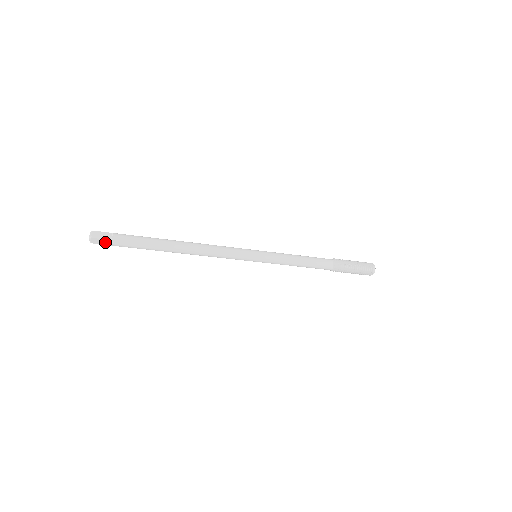
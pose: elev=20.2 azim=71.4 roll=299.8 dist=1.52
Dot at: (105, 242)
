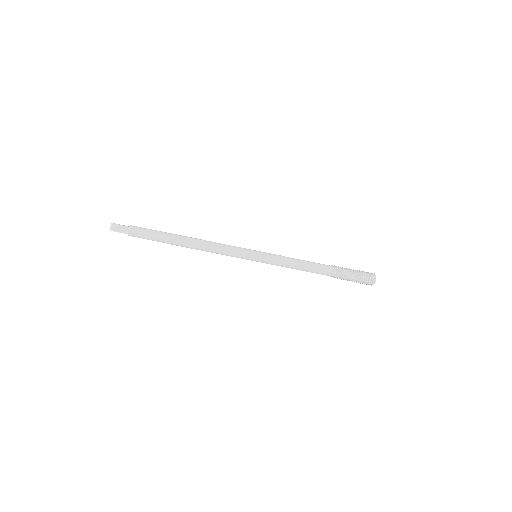
Dot at: (123, 230)
